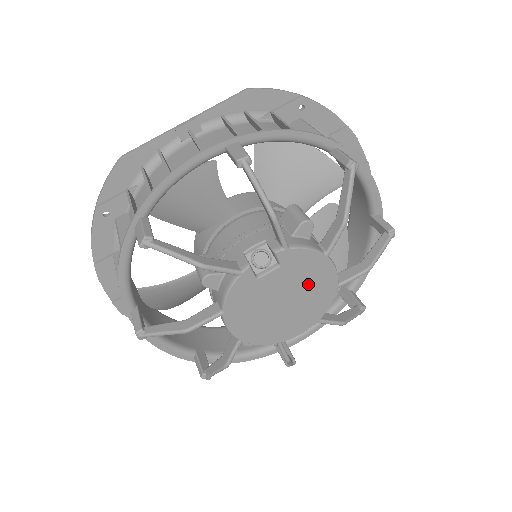
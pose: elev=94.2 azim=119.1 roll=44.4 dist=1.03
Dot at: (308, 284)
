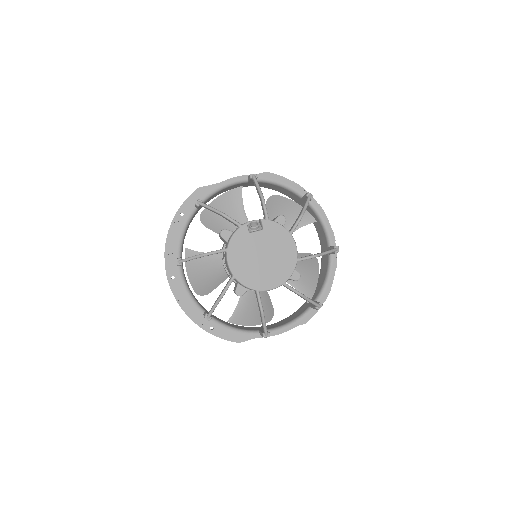
Dot at: (279, 249)
